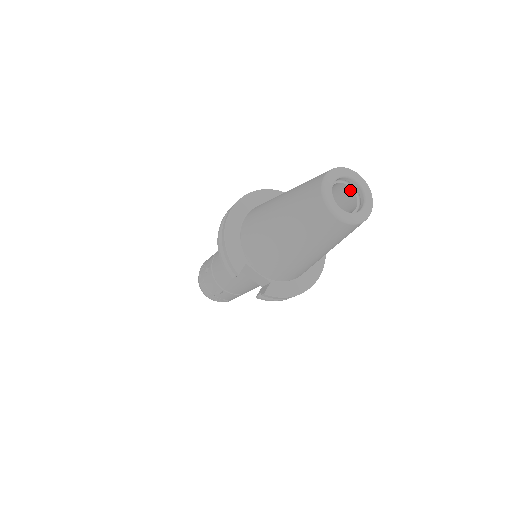
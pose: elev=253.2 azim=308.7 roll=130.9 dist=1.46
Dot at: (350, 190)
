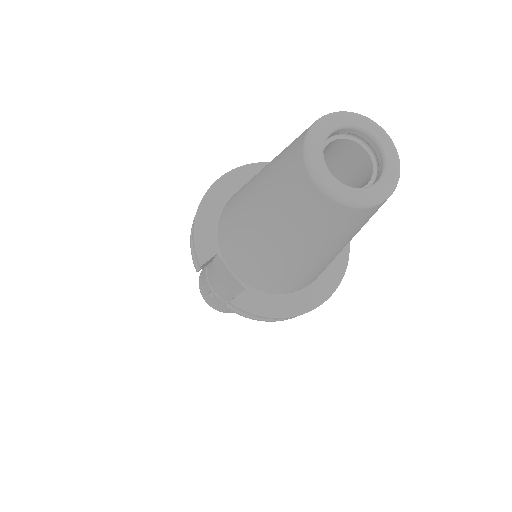
Dot at: (366, 156)
